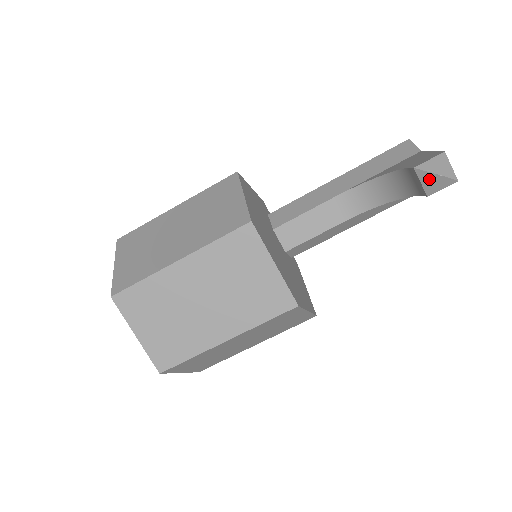
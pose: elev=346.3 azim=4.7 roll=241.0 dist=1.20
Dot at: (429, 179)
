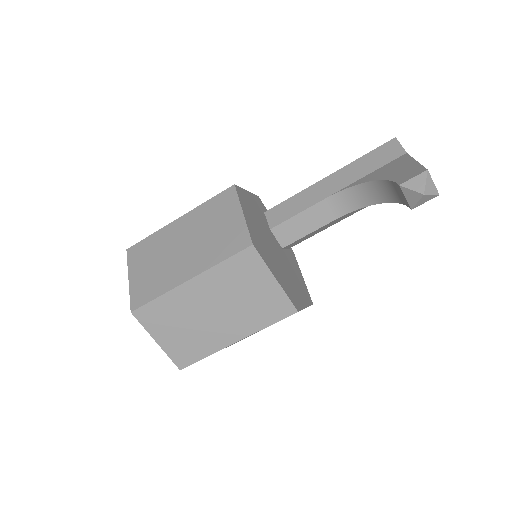
Dot at: (413, 196)
